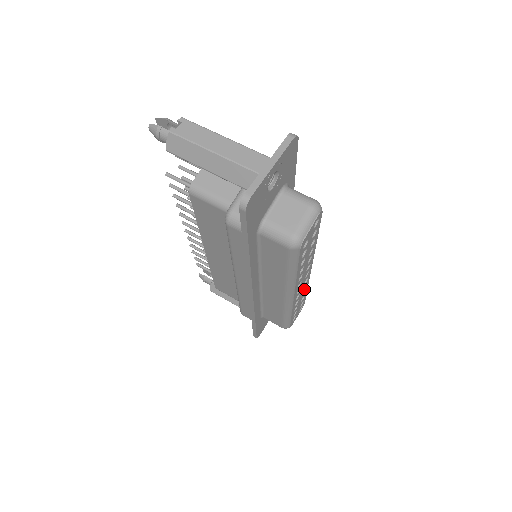
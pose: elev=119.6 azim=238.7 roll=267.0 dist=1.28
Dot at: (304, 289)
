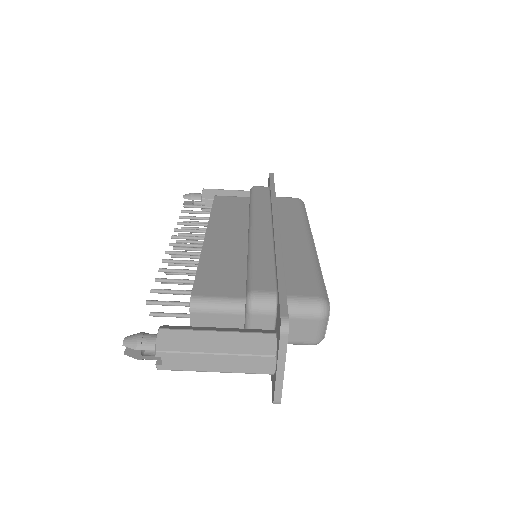
Dot at: occluded
